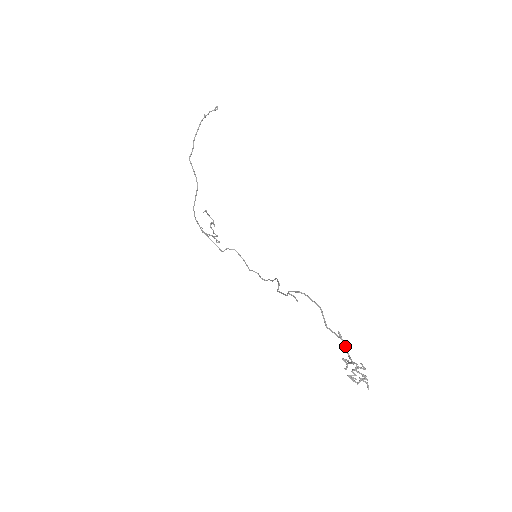
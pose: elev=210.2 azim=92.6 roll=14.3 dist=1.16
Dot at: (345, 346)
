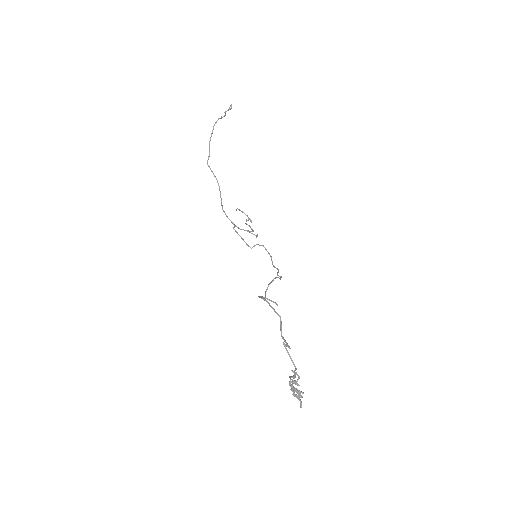
Dot at: (291, 358)
